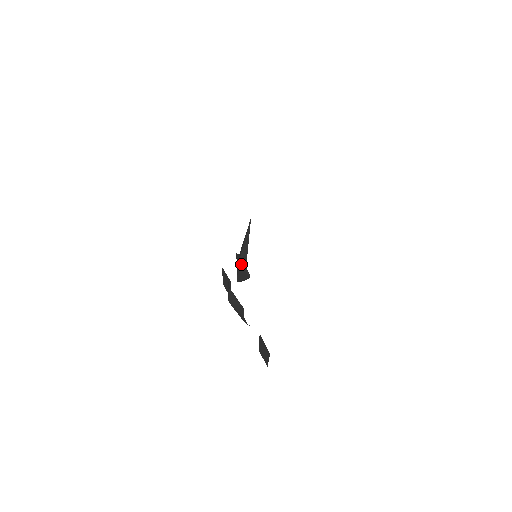
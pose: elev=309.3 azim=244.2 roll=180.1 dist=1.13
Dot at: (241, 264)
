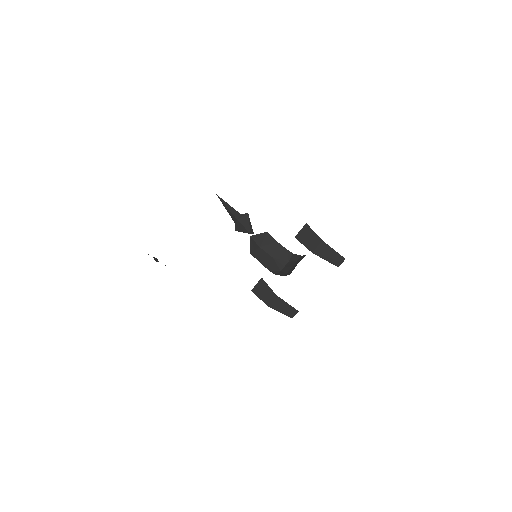
Dot at: (238, 218)
